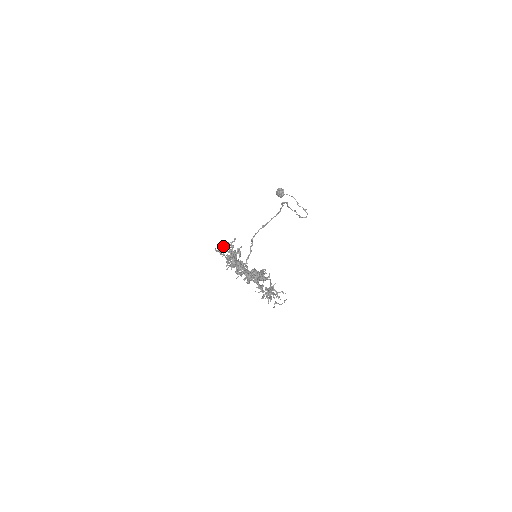
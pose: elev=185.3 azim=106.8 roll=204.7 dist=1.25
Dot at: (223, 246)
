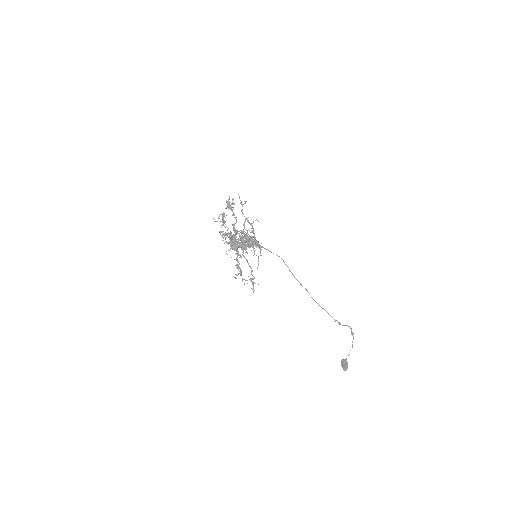
Dot at: occluded
